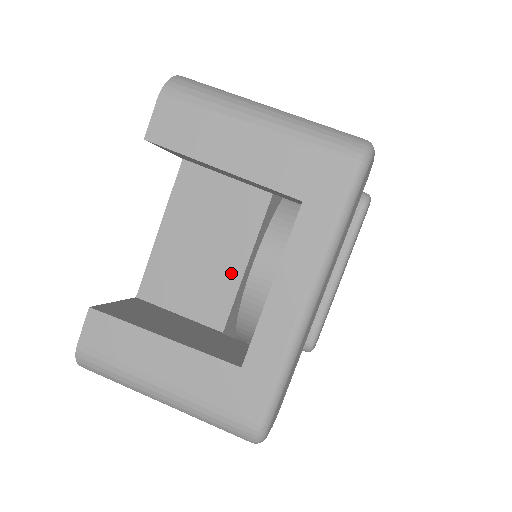
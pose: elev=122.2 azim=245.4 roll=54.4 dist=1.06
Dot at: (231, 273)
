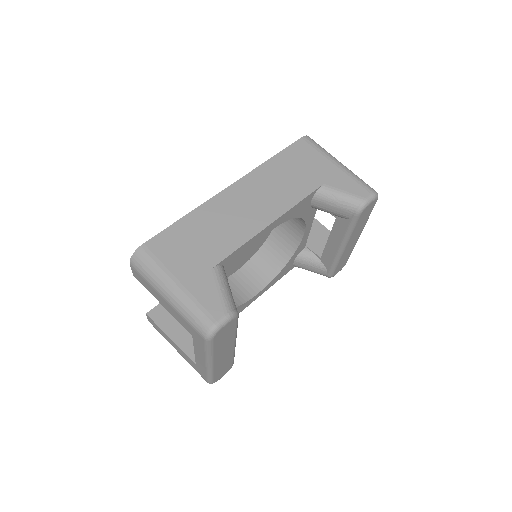
Dot at: occluded
